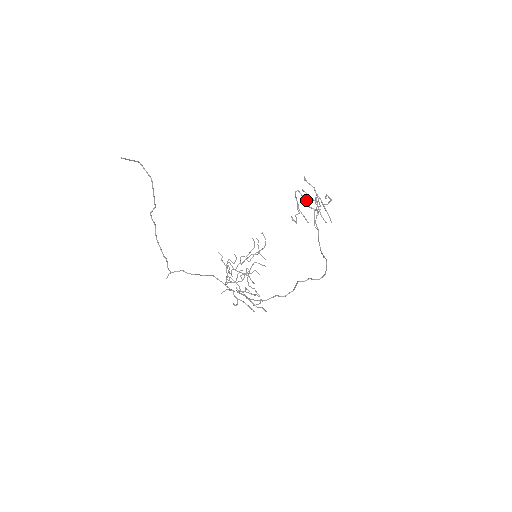
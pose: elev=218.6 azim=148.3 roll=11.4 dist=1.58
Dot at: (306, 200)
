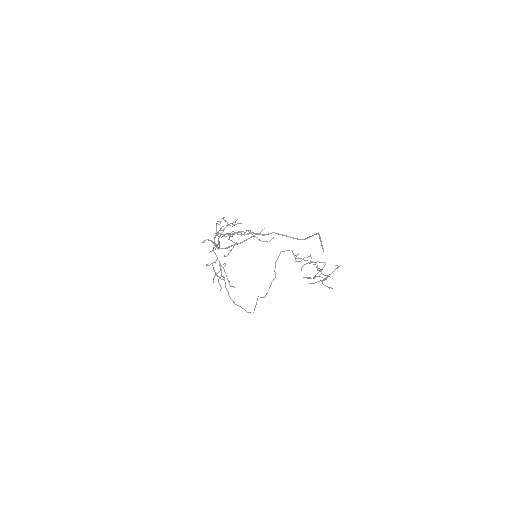
Dot at: occluded
